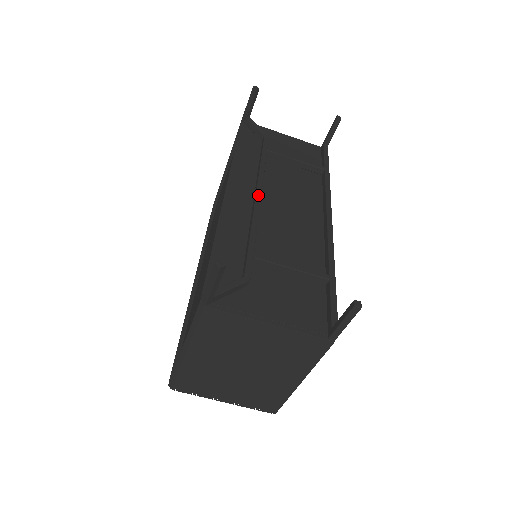
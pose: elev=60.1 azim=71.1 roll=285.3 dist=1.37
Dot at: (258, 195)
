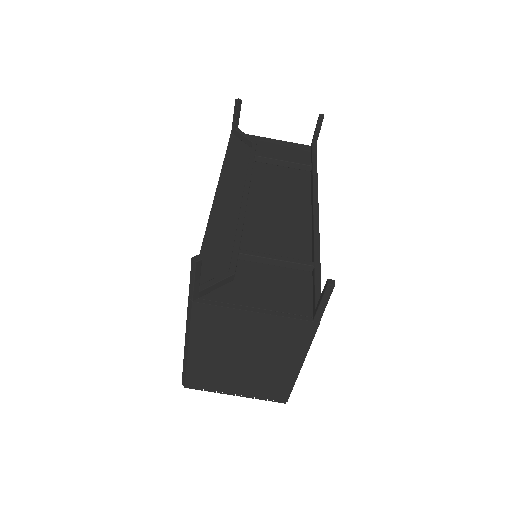
Dot at: (244, 197)
